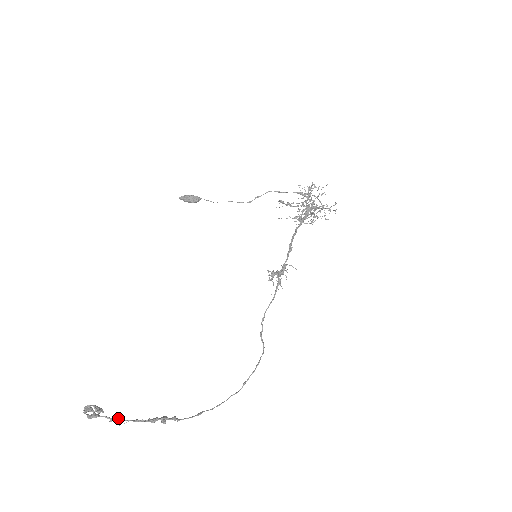
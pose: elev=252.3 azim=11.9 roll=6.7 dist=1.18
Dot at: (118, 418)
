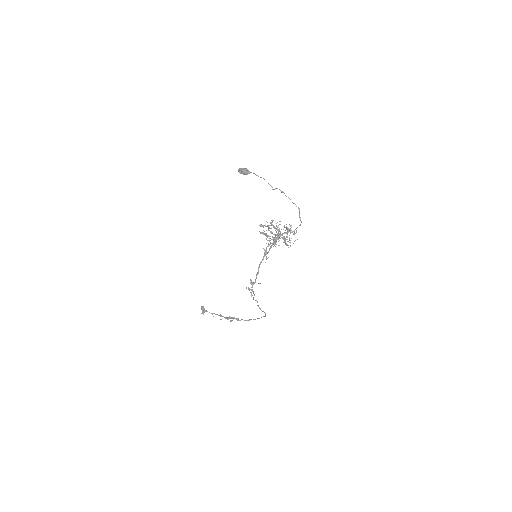
Dot at: occluded
